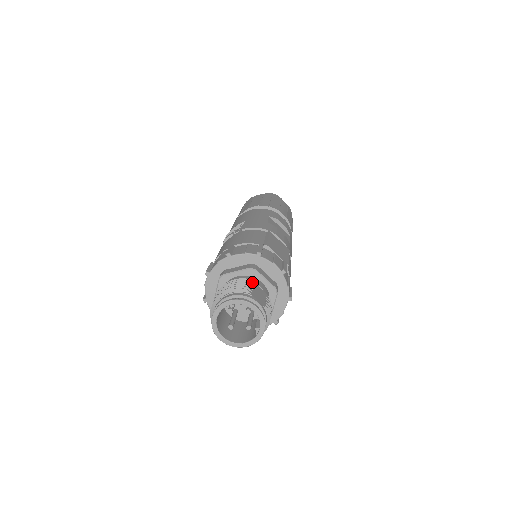
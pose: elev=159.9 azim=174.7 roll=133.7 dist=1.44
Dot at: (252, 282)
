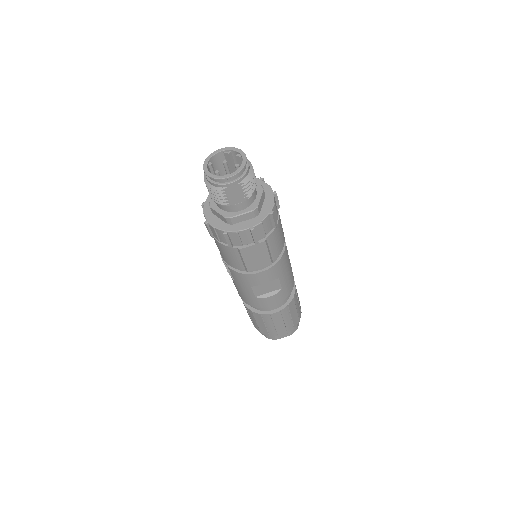
Dot at: occluded
